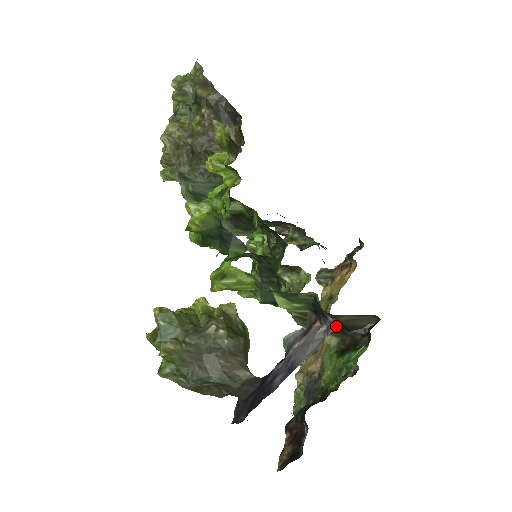
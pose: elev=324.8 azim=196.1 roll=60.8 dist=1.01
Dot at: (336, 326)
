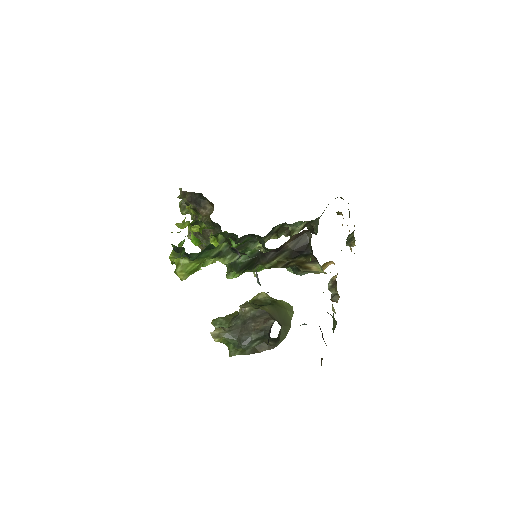
Dot at: (292, 255)
